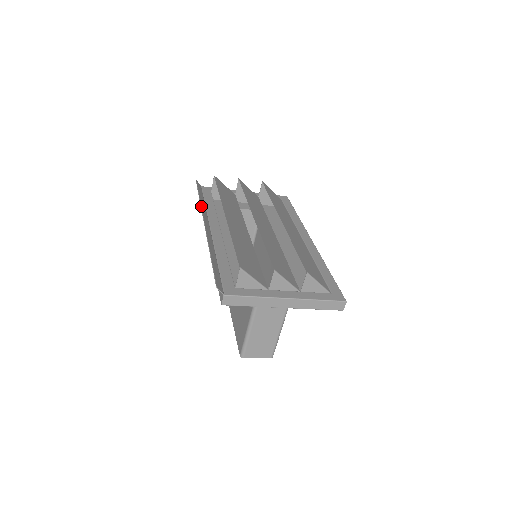
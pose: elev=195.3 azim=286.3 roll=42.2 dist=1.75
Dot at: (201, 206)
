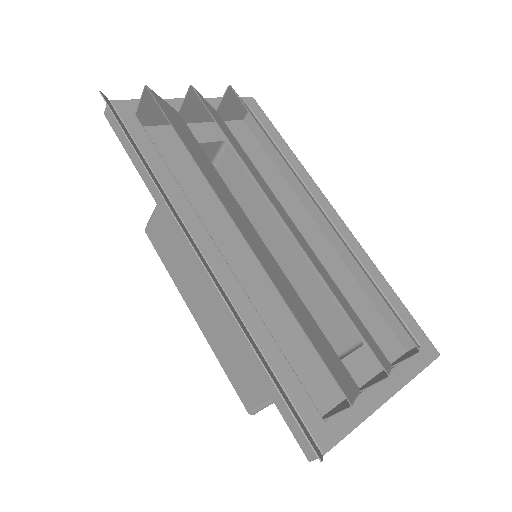
Dot at: (158, 189)
